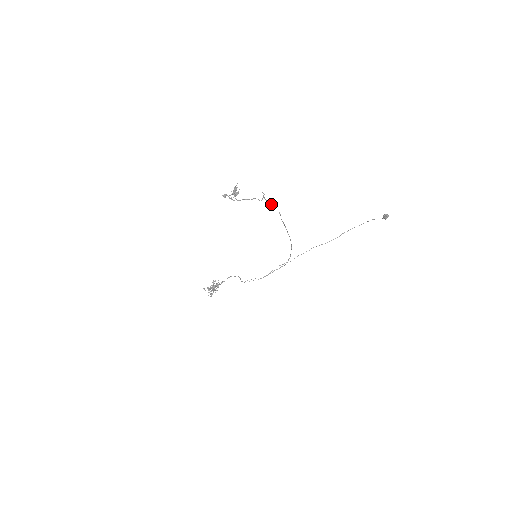
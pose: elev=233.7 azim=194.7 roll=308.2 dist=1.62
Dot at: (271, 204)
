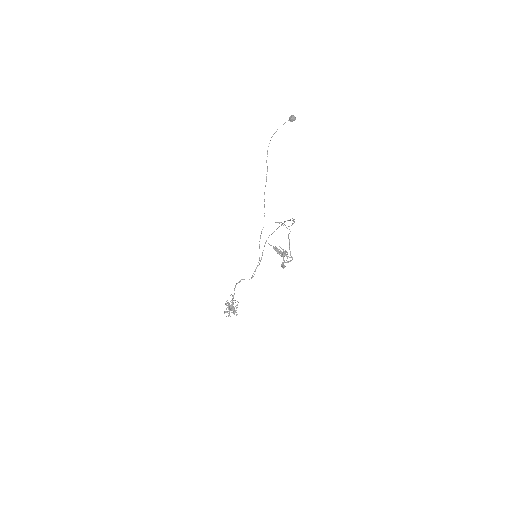
Dot at: (293, 223)
